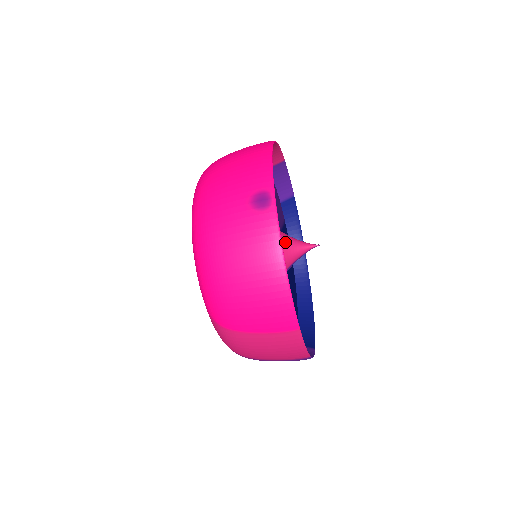
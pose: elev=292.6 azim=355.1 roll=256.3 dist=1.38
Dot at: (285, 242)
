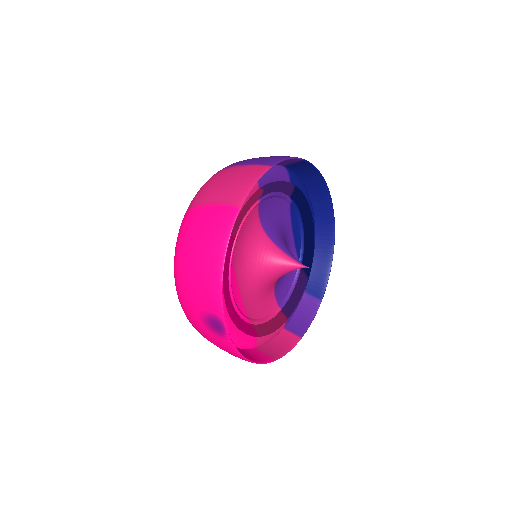
Dot at: (273, 269)
